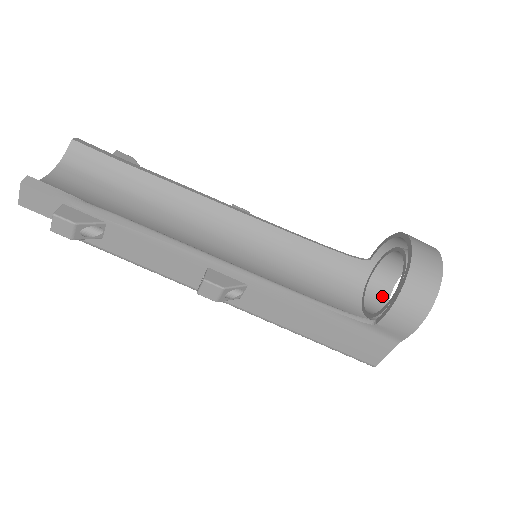
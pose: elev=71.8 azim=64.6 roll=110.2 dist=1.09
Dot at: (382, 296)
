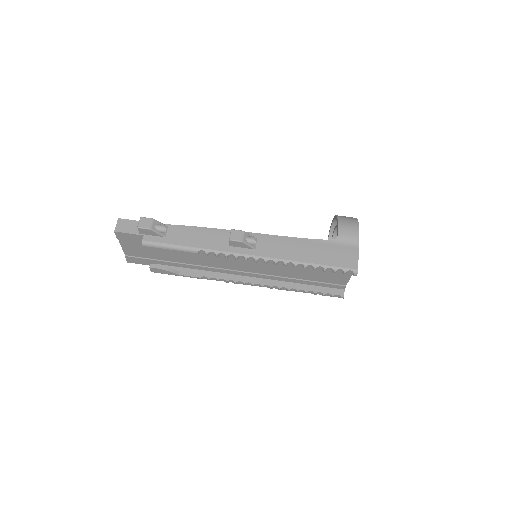
Dot at: occluded
